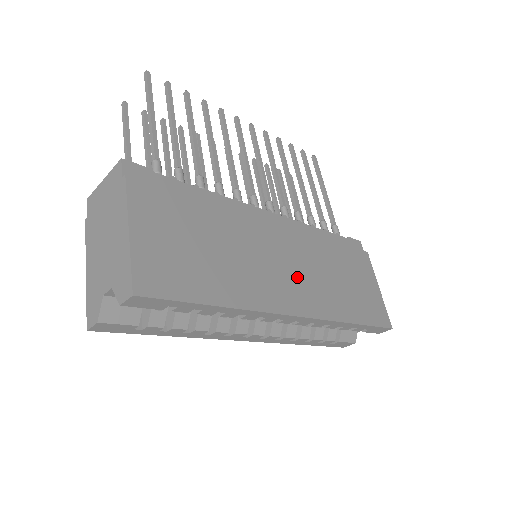
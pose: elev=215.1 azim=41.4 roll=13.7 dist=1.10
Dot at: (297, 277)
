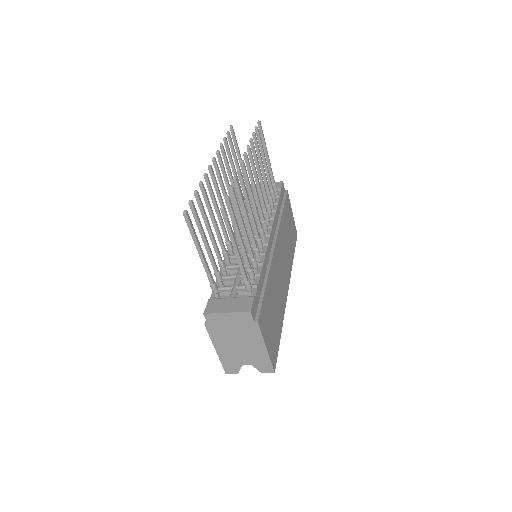
Dot at: (284, 268)
